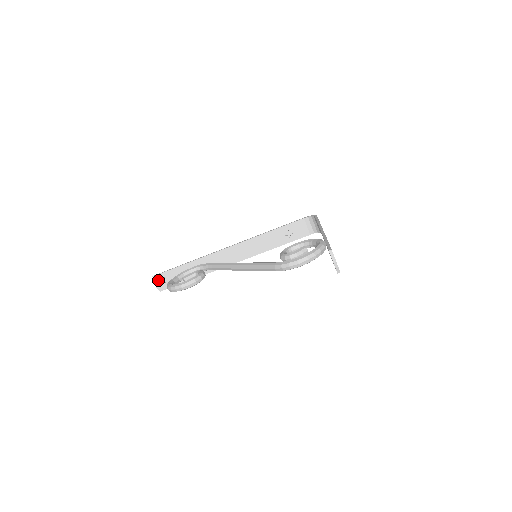
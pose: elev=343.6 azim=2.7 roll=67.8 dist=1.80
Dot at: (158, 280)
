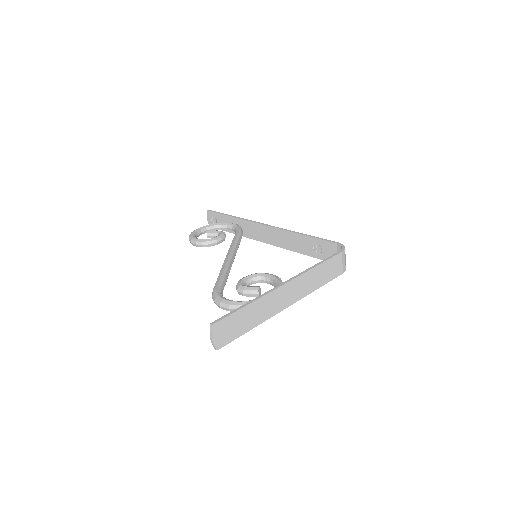
Dot at: (210, 216)
